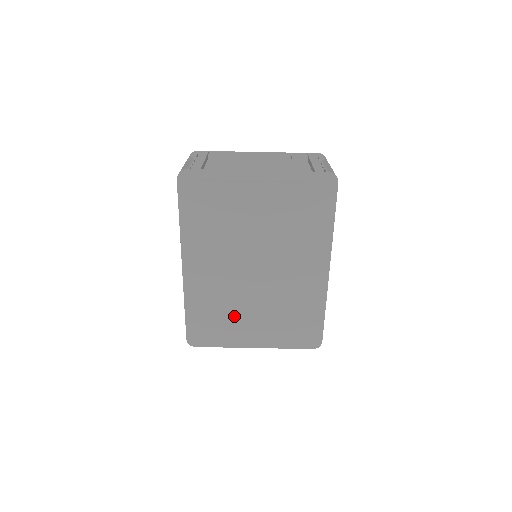
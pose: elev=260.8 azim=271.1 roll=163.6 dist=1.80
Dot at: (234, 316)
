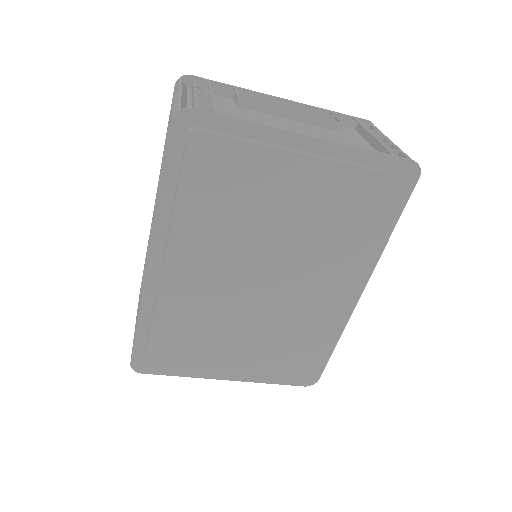
Dot at: (212, 341)
